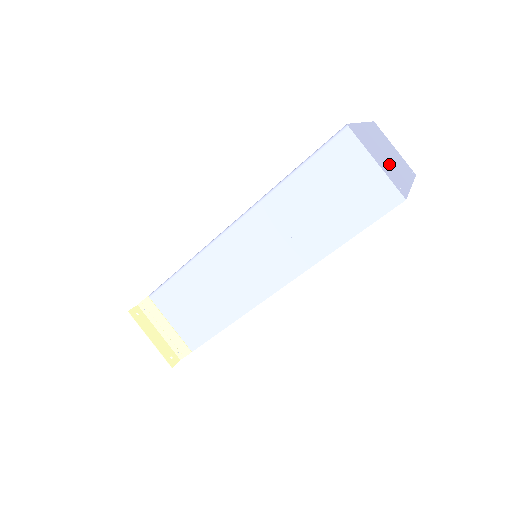
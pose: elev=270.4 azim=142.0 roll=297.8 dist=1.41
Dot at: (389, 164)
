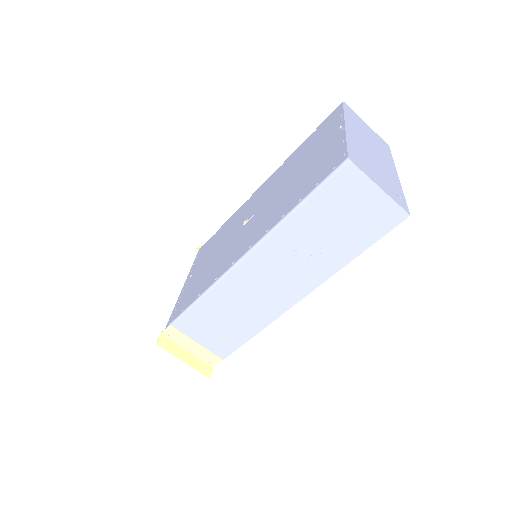
Dot at: (381, 170)
